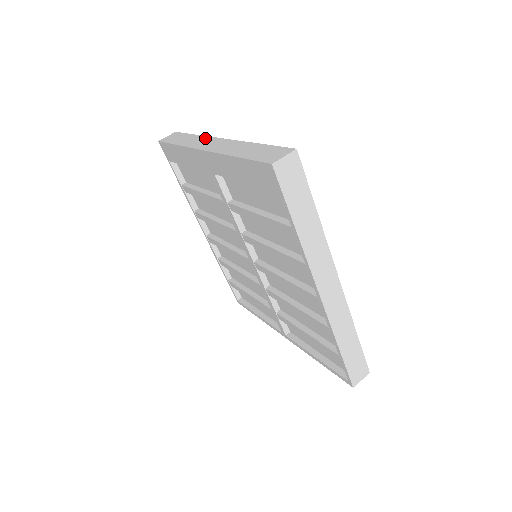
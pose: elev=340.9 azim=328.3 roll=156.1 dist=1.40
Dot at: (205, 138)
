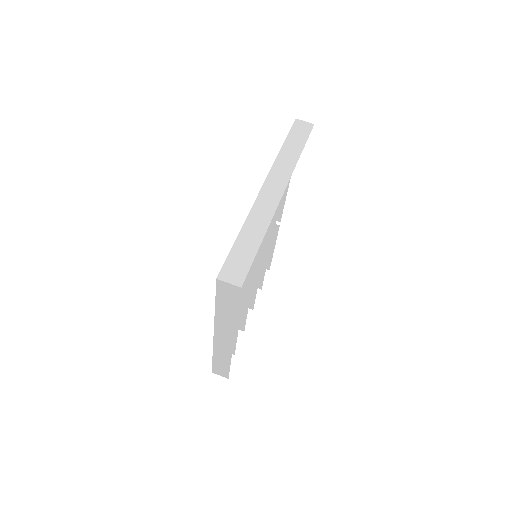
Dot at: occluded
